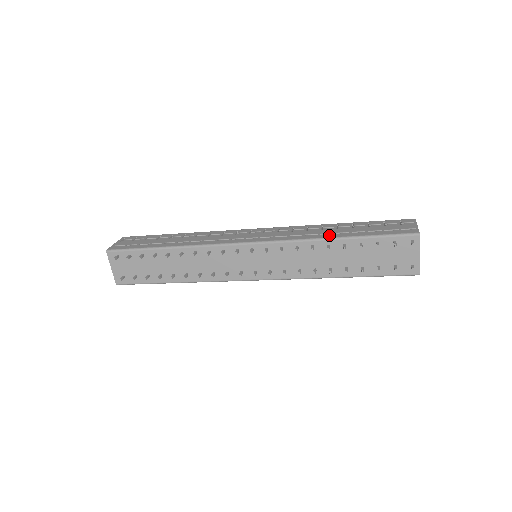
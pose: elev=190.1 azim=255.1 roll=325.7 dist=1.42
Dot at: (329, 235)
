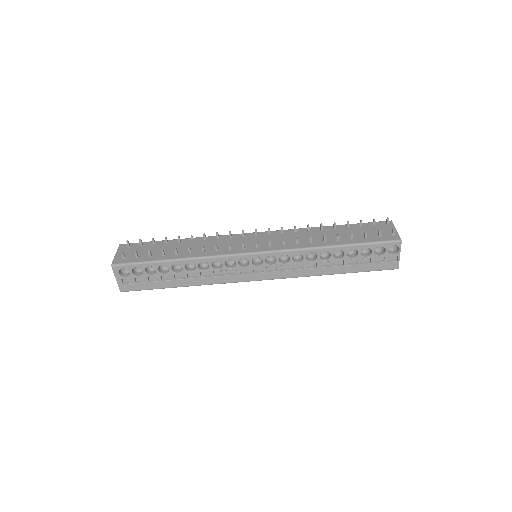
Dot at: occluded
